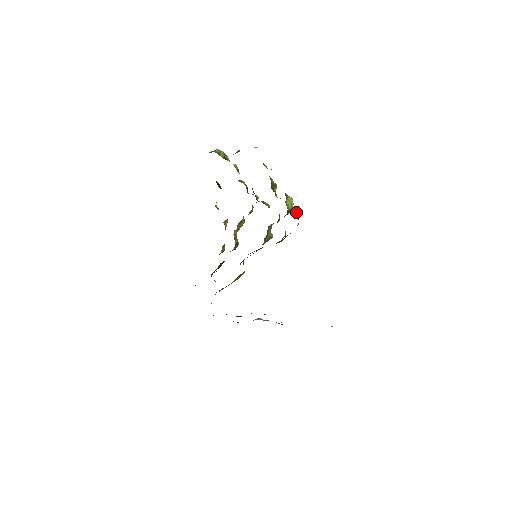
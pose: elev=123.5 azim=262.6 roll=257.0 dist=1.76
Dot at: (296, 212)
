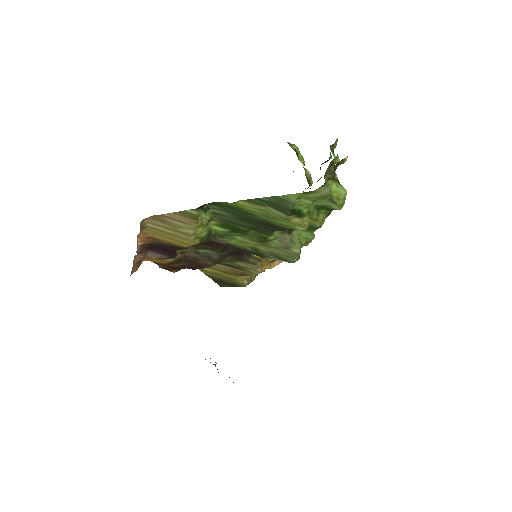
Dot at: occluded
